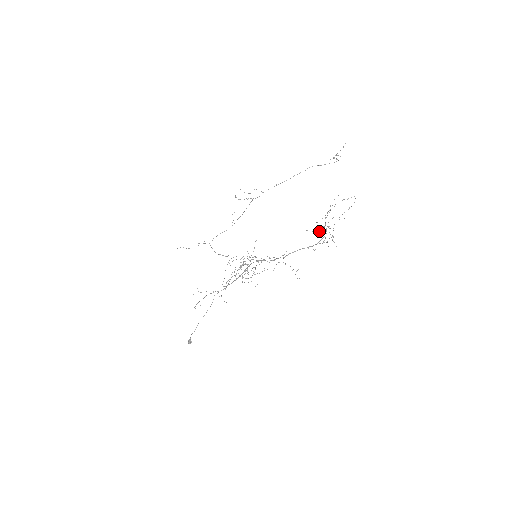
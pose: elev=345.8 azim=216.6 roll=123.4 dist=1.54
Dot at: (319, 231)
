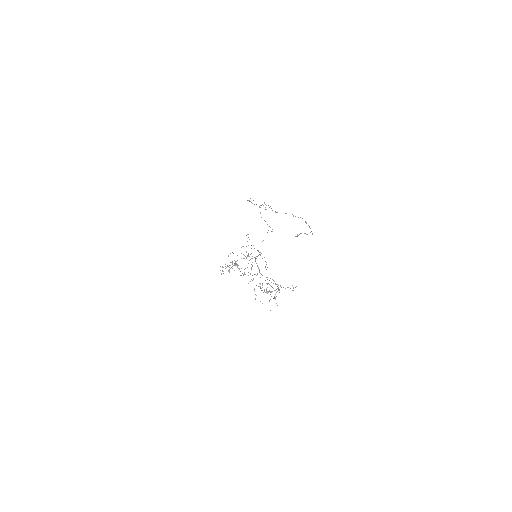
Dot at: occluded
